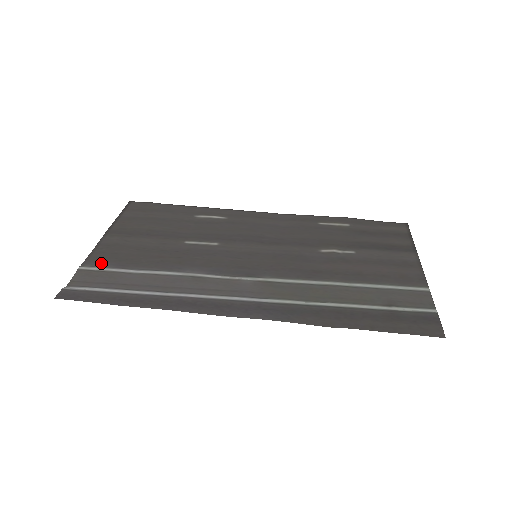
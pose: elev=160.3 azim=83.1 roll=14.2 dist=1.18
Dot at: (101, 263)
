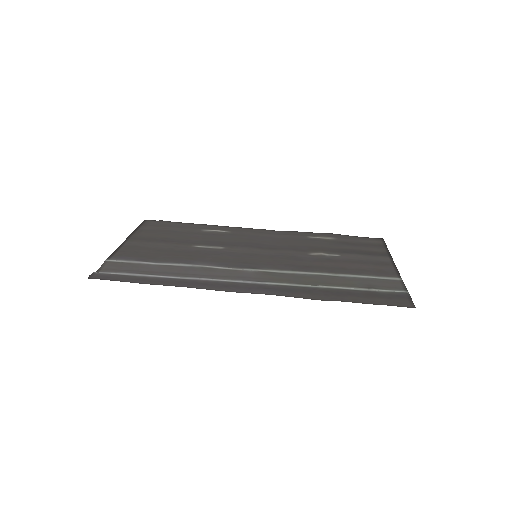
Dot at: (124, 257)
